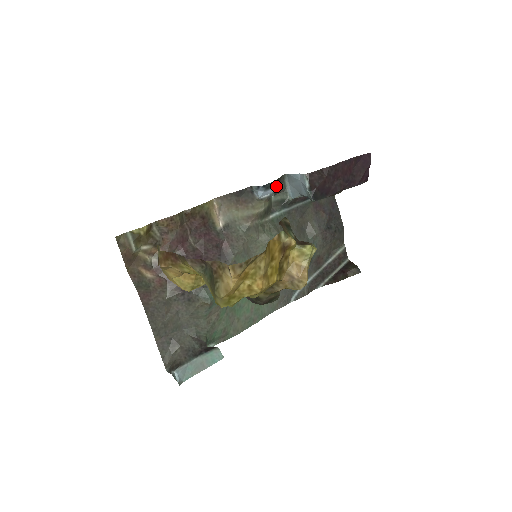
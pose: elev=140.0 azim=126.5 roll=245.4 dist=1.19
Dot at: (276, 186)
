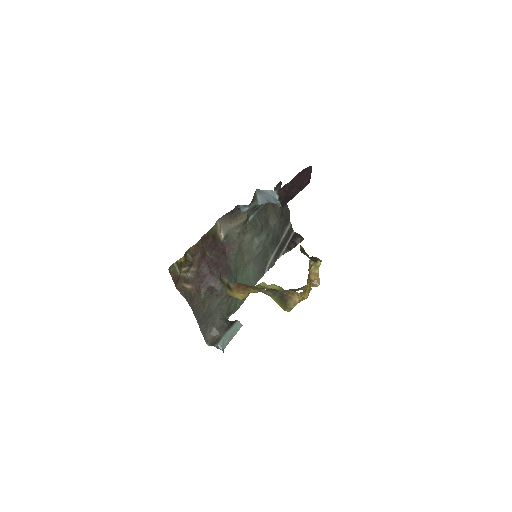
Dot at: occluded
